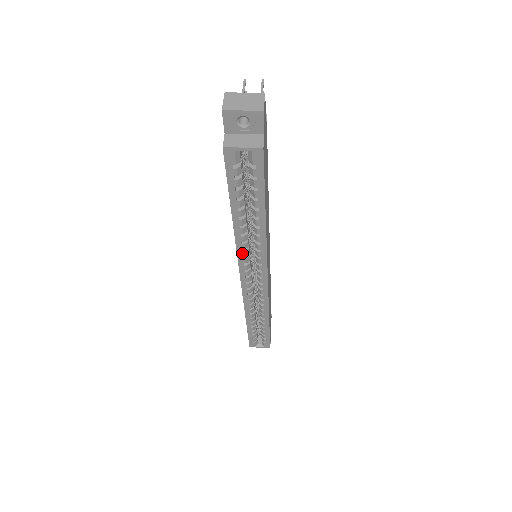
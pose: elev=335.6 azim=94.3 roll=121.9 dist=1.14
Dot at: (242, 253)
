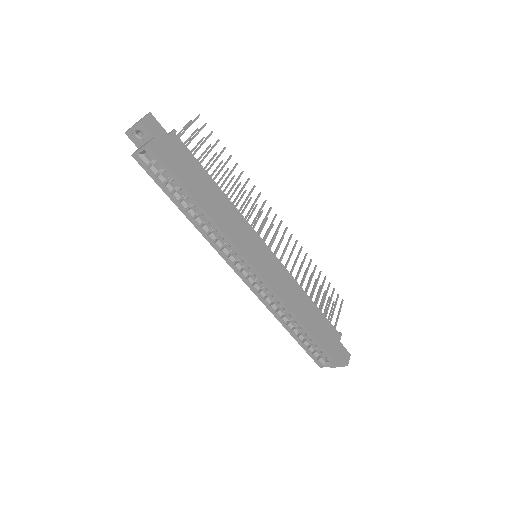
Dot at: (215, 245)
